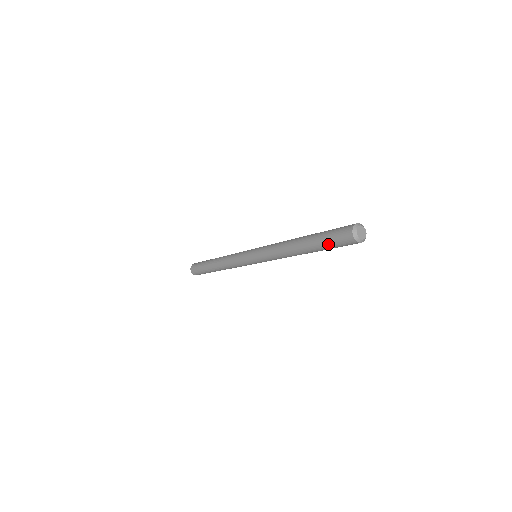
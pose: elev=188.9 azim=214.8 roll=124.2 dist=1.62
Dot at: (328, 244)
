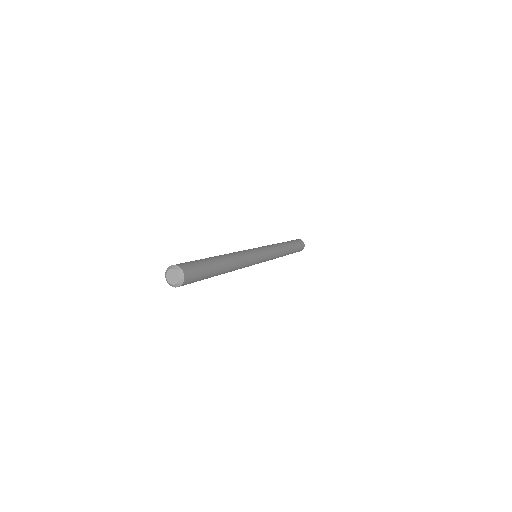
Dot at: occluded
